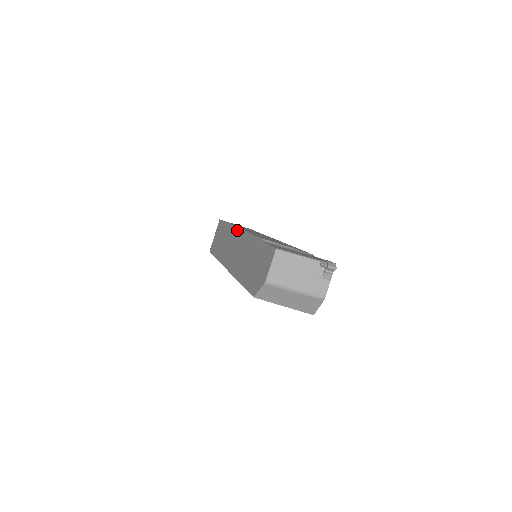
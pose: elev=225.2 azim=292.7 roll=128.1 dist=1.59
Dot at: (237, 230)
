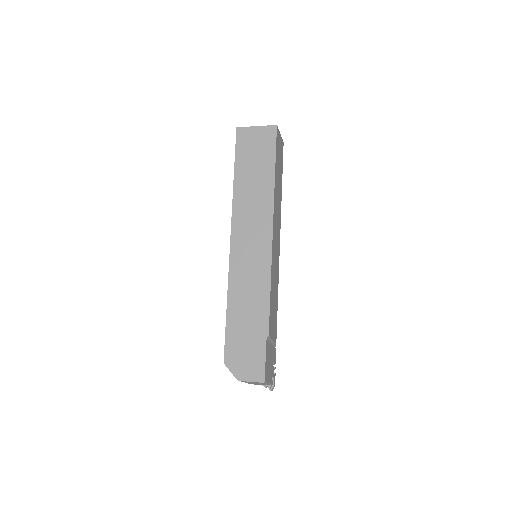
Dot at: (270, 238)
